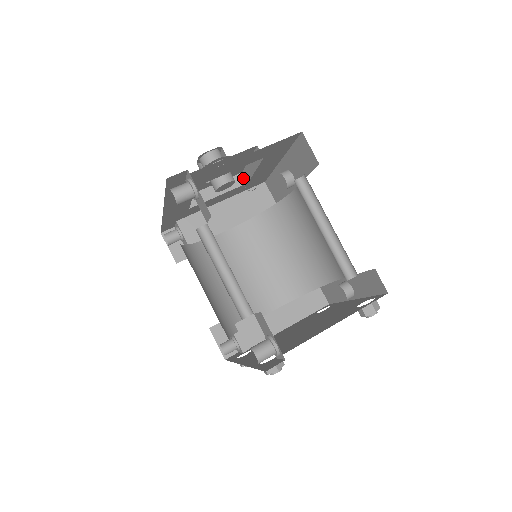
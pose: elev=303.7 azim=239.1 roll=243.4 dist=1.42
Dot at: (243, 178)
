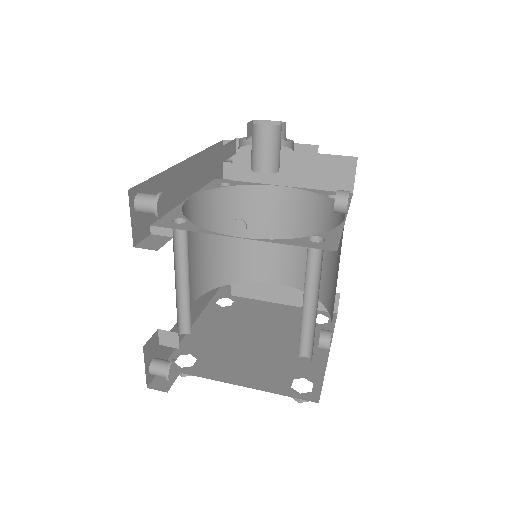
Dot at: (315, 152)
